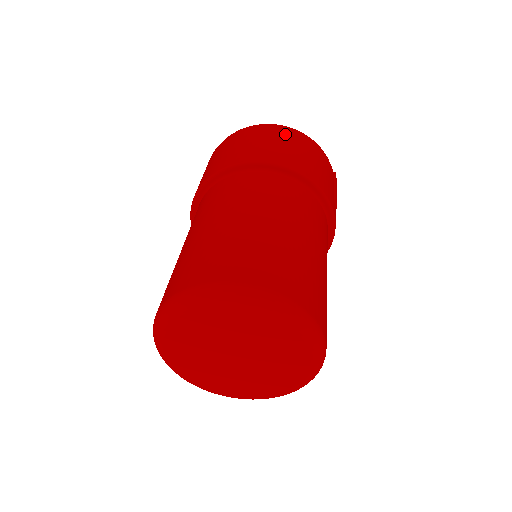
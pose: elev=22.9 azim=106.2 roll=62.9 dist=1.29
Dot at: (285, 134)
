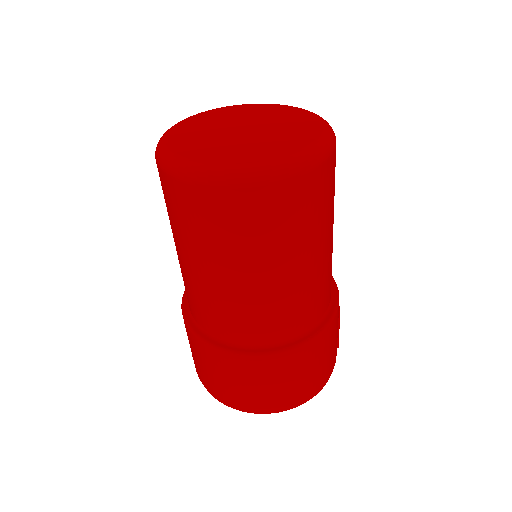
Dot at: occluded
